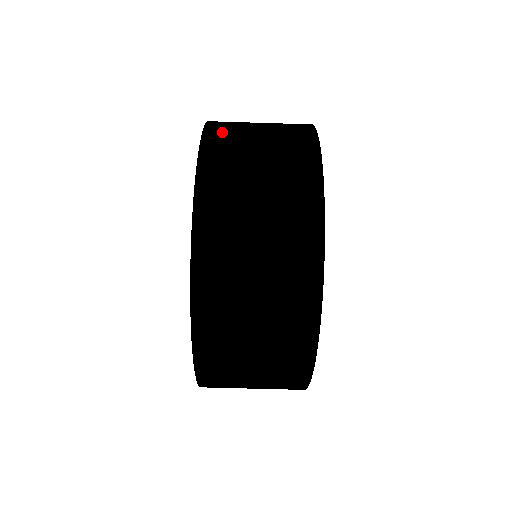
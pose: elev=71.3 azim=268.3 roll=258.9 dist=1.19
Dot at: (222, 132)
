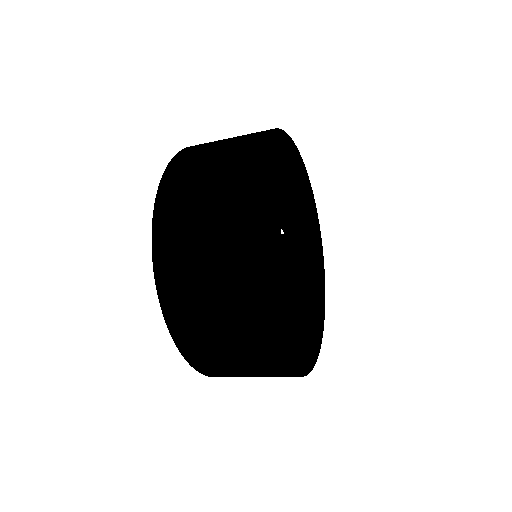
Dot at: (185, 333)
